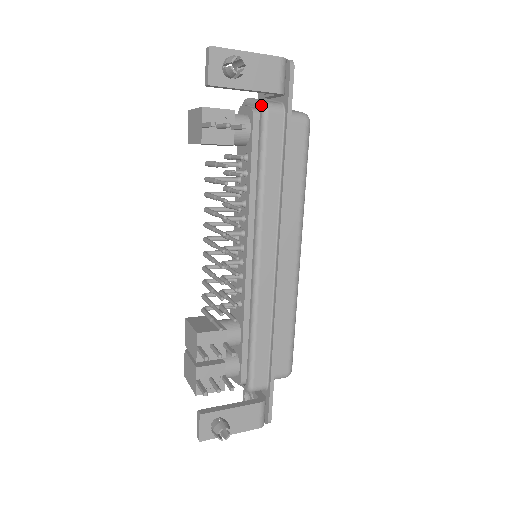
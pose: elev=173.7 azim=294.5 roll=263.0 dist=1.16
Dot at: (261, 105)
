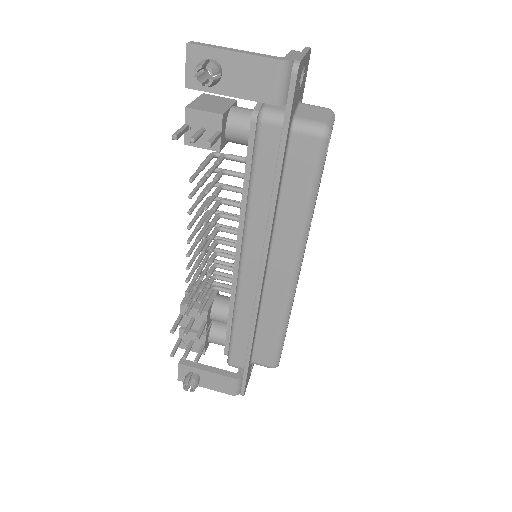
Dot at: (259, 111)
